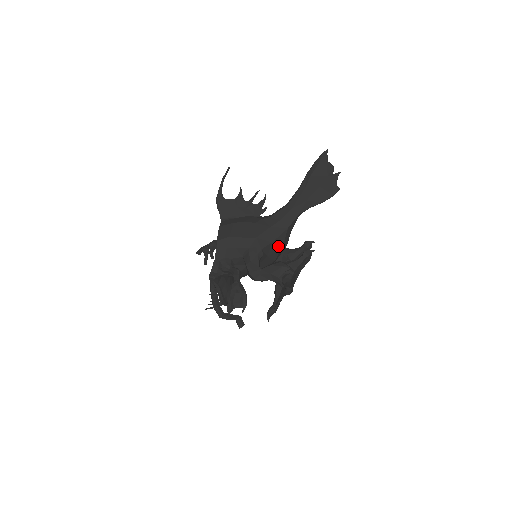
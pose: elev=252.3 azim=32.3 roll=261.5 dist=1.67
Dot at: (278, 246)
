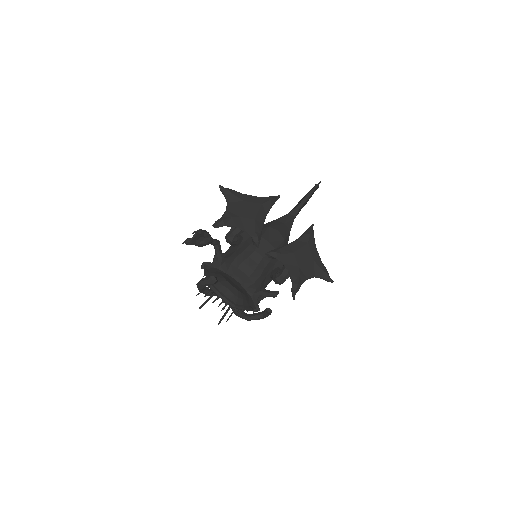
Dot at: (264, 227)
